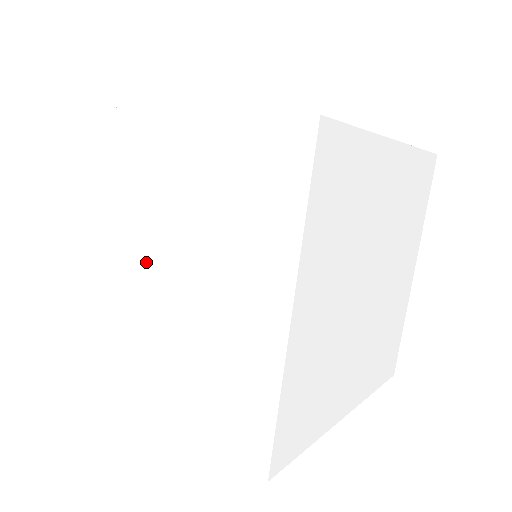
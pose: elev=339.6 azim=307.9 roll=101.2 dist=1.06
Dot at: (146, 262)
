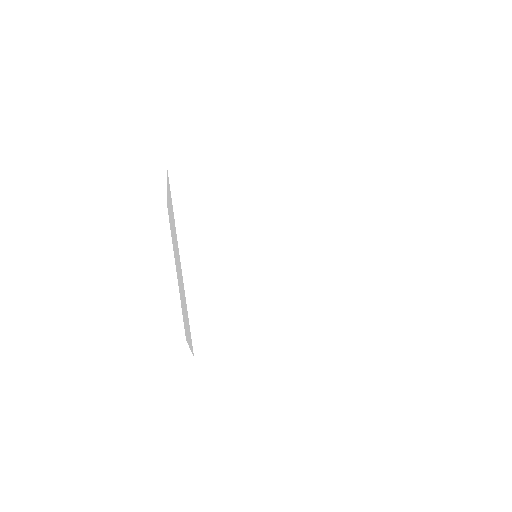
Dot at: (177, 267)
